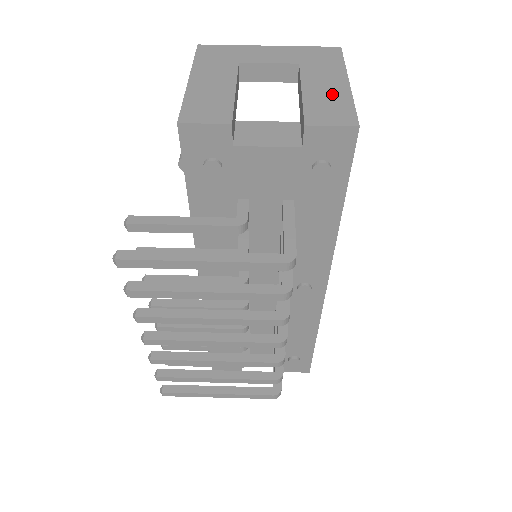
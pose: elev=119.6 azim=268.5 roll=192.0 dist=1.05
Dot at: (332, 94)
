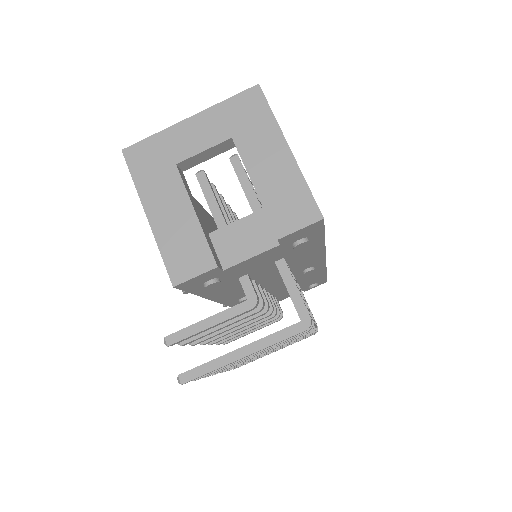
Dot at: (282, 178)
